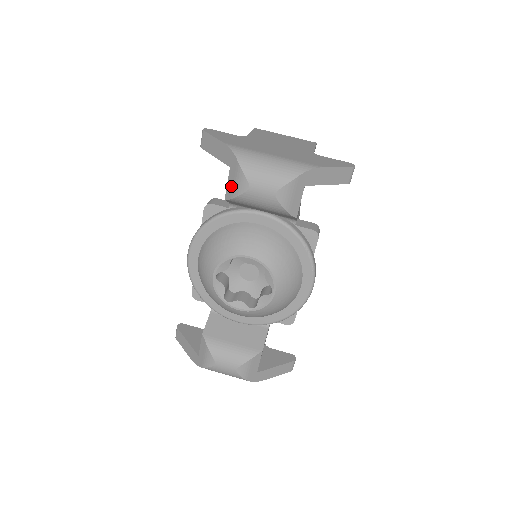
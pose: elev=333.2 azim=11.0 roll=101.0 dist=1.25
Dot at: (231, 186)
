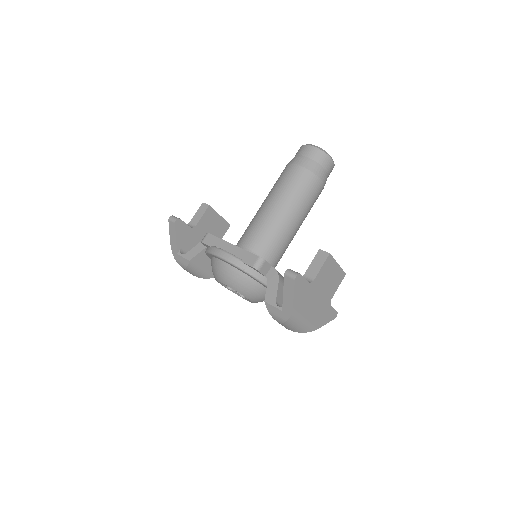
Dot at: (273, 311)
